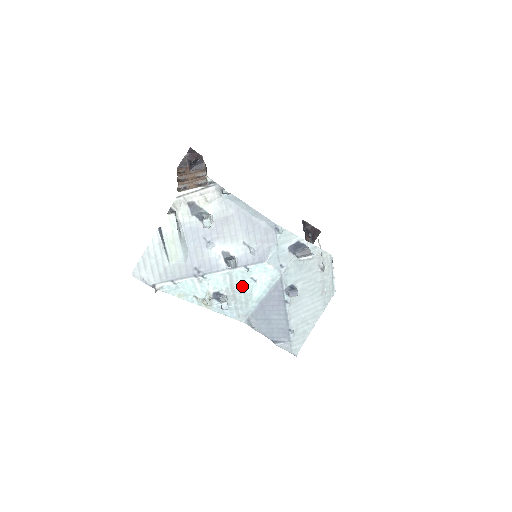
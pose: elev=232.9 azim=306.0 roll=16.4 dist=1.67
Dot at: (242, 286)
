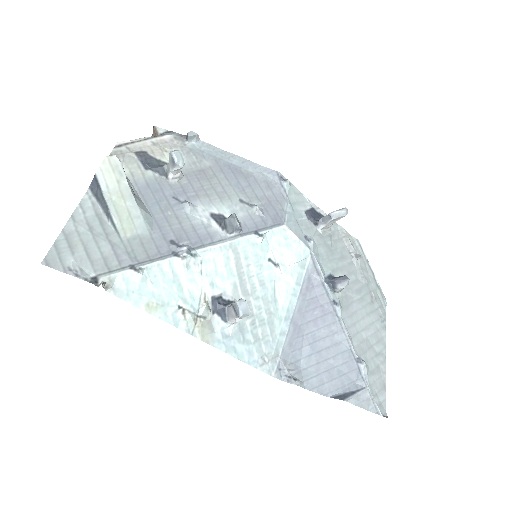
Dot at: (257, 280)
